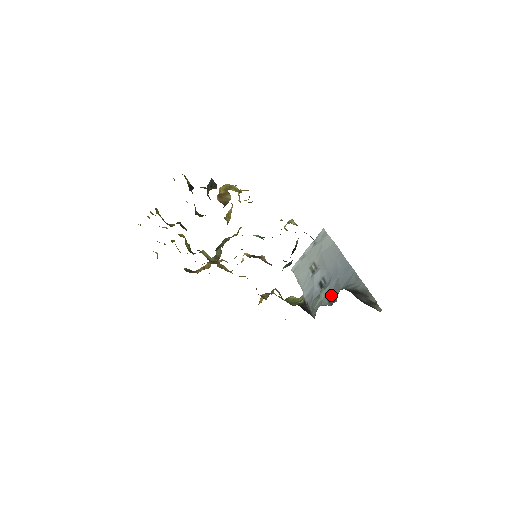
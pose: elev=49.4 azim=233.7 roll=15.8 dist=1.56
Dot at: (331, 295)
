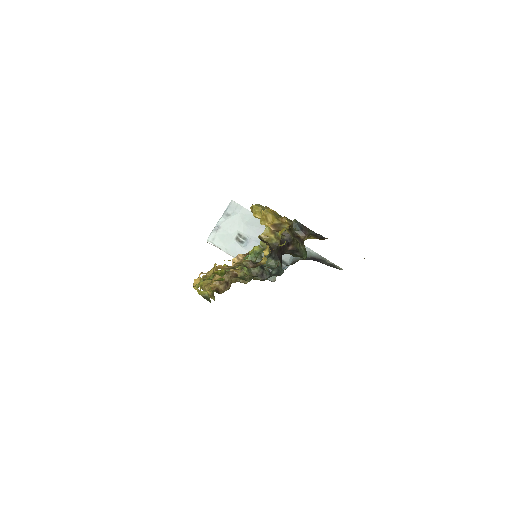
Dot at: occluded
